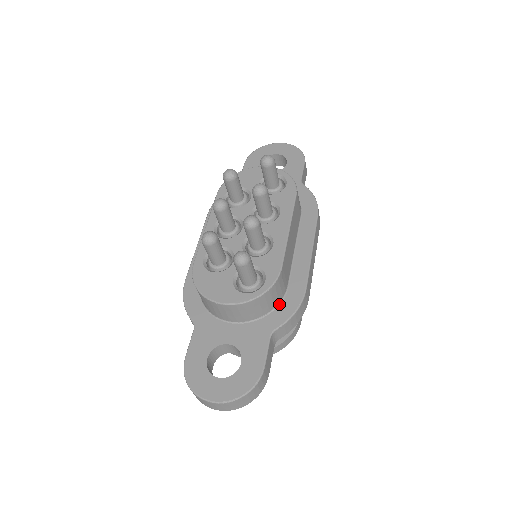
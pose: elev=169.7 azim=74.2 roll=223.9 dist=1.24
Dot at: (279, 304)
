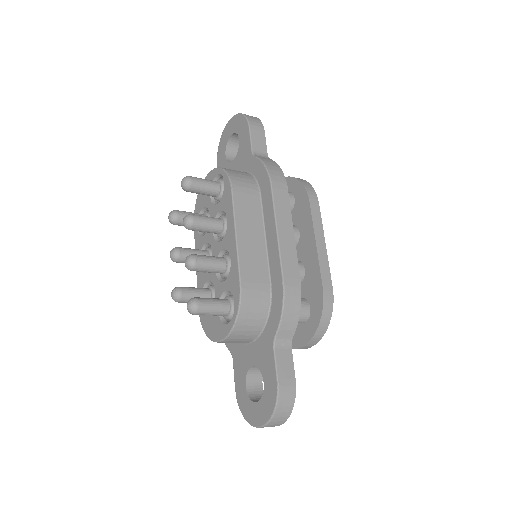
Dot at: (270, 308)
